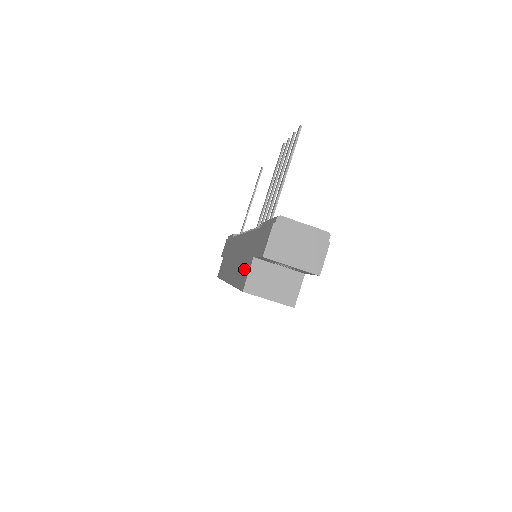
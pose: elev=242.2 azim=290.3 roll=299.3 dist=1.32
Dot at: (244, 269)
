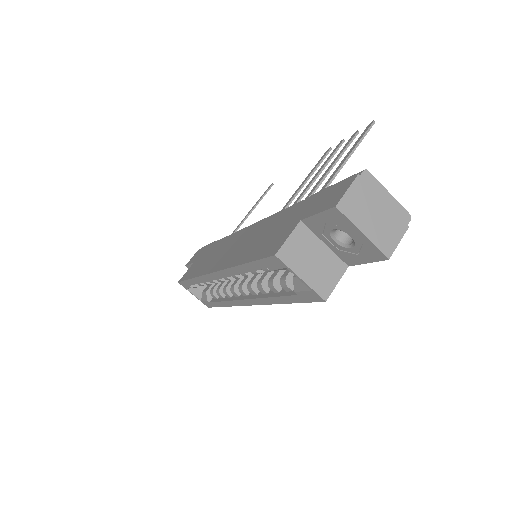
Dot at: (272, 239)
